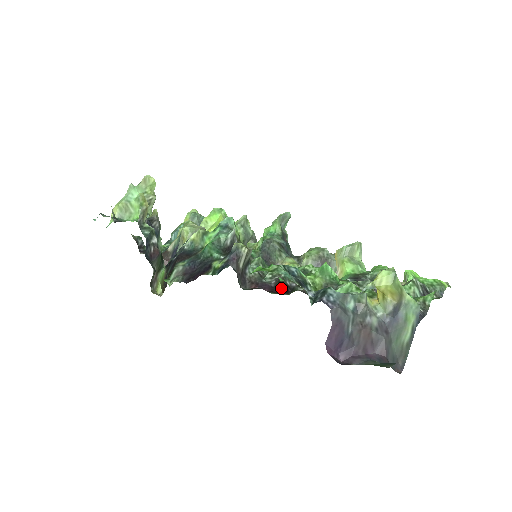
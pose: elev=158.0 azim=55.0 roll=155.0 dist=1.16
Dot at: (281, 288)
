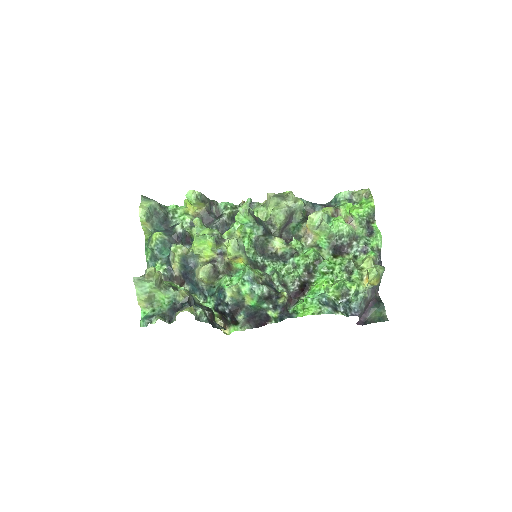
Dot at: (303, 288)
